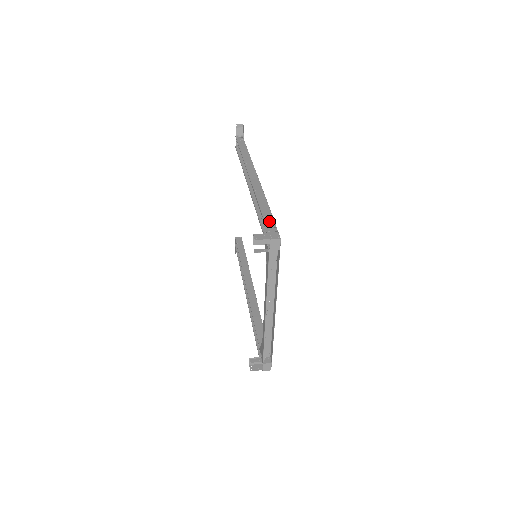
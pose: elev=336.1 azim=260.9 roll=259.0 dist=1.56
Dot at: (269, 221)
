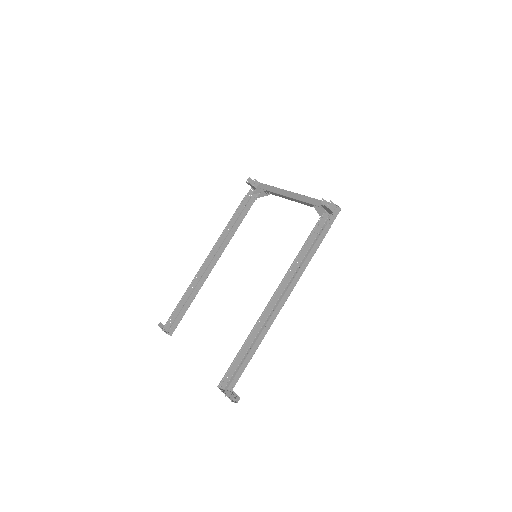
Dot at: (246, 200)
